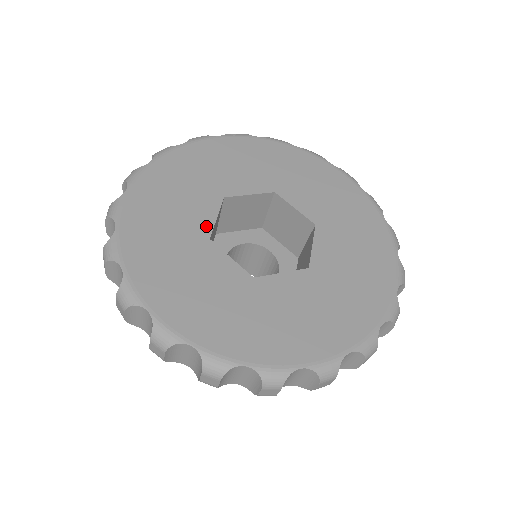
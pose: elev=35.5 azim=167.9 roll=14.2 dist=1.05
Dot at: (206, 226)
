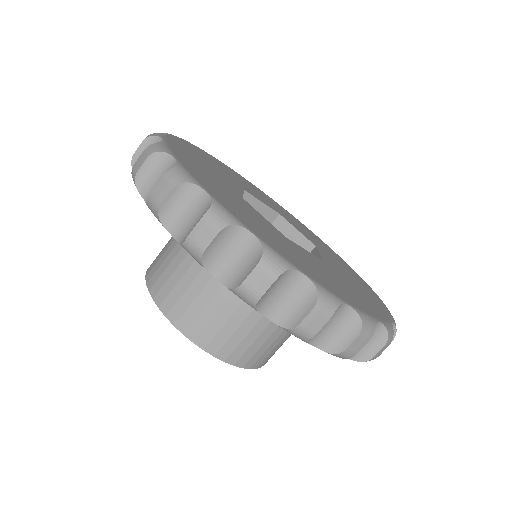
Dot at: (237, 191)
